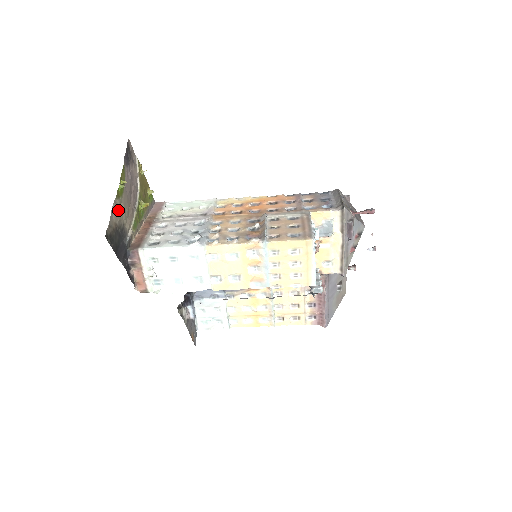
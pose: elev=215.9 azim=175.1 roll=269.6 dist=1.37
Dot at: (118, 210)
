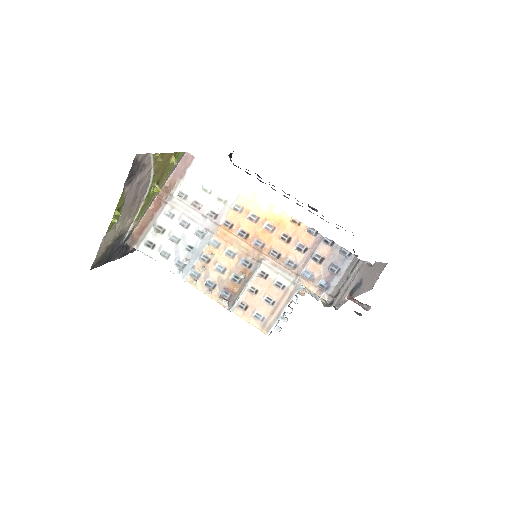
Dot at: (111, 234)
